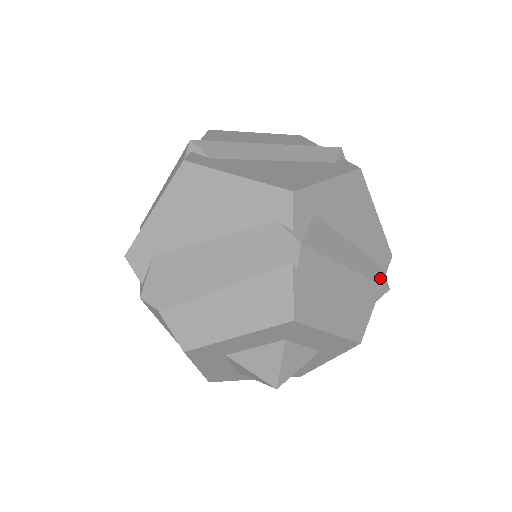
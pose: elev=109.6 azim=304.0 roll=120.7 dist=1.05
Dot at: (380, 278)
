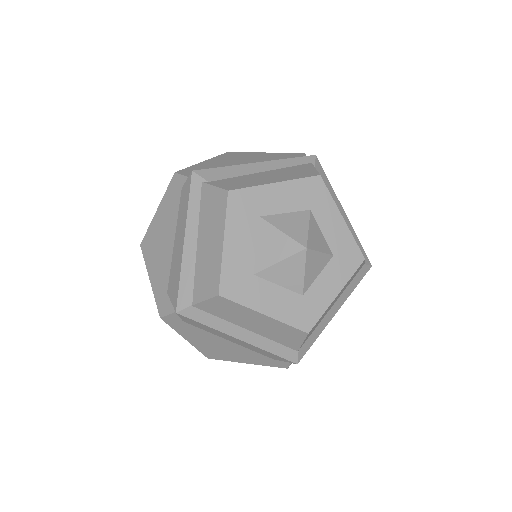
Dot at: (299, 157)
